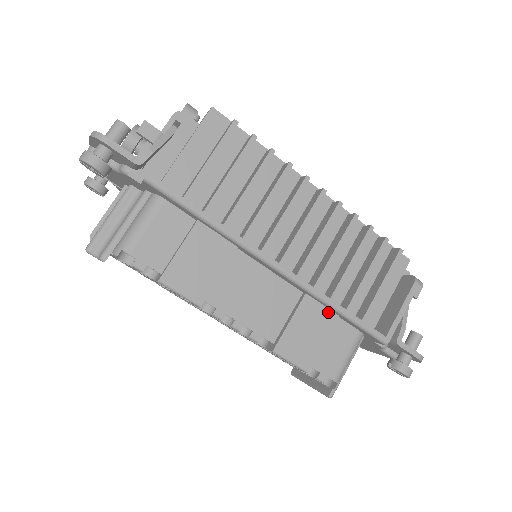
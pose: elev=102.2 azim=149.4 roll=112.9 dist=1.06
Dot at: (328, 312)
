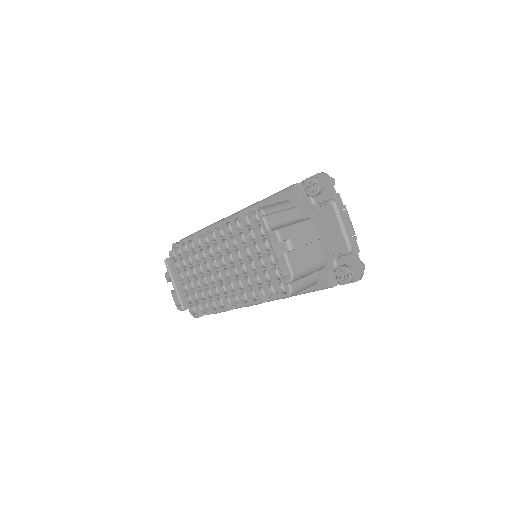
Dot at: occluded
